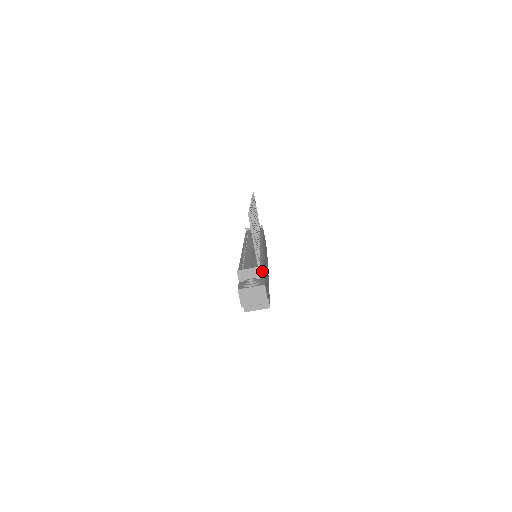
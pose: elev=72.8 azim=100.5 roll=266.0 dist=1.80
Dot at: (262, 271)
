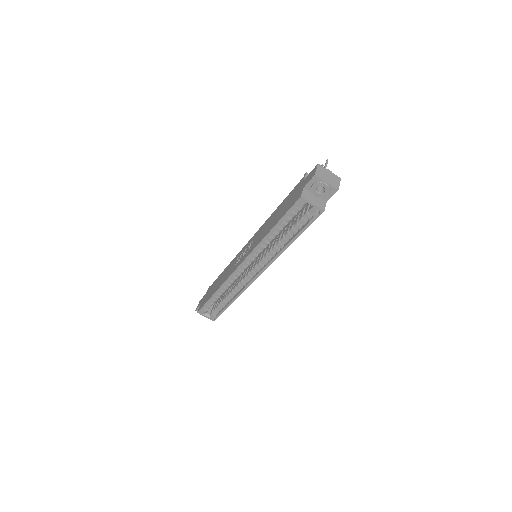
Dot at: occluded
